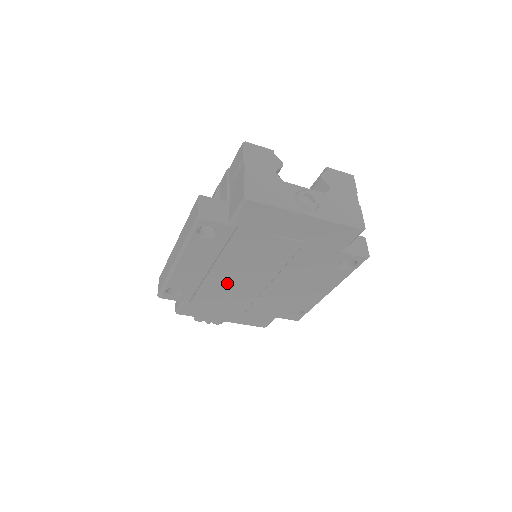
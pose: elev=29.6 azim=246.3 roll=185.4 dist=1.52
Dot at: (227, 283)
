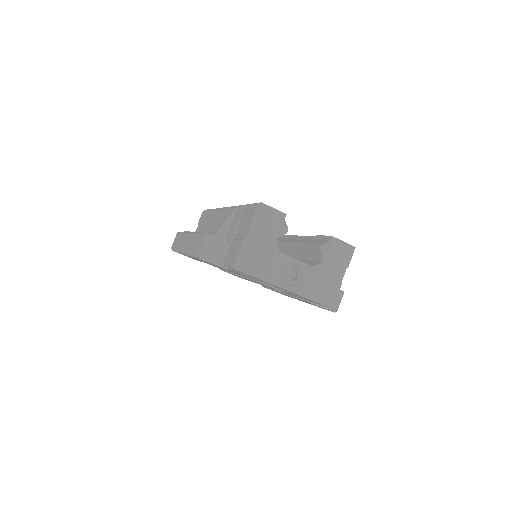
Dot at: (224, 269)
